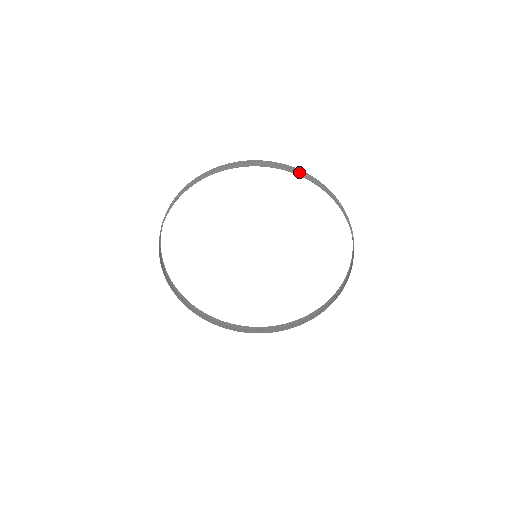
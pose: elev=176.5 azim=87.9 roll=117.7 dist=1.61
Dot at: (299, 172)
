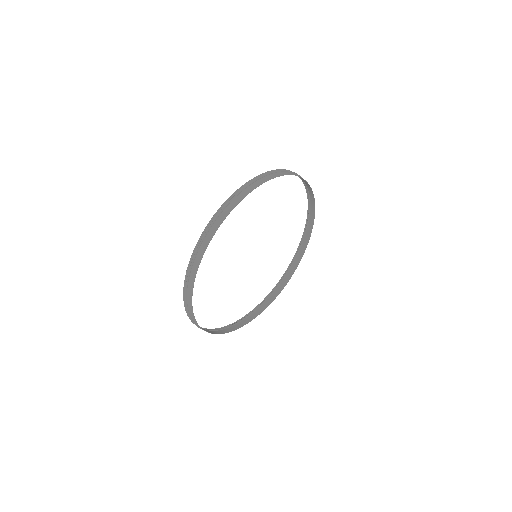
Dot at: (294, 173)
